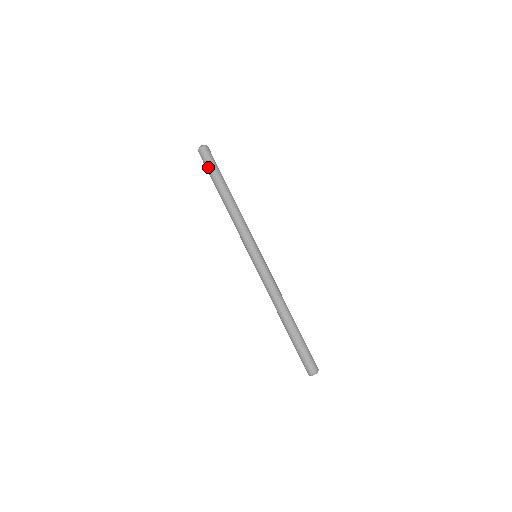
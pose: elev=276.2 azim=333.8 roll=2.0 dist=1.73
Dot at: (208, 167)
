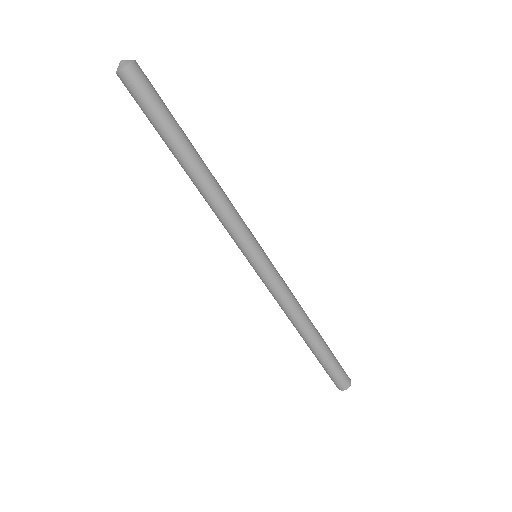
Dot at: occluded
